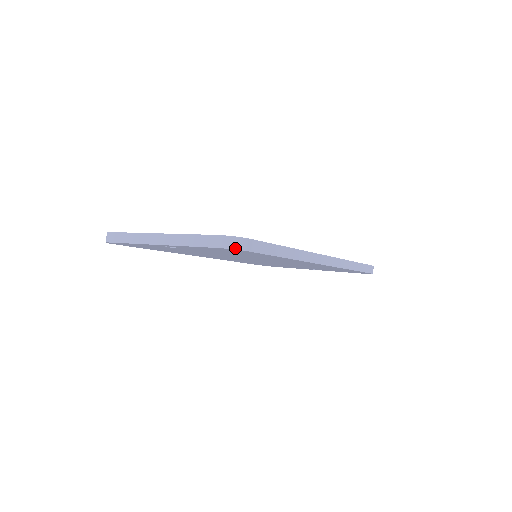
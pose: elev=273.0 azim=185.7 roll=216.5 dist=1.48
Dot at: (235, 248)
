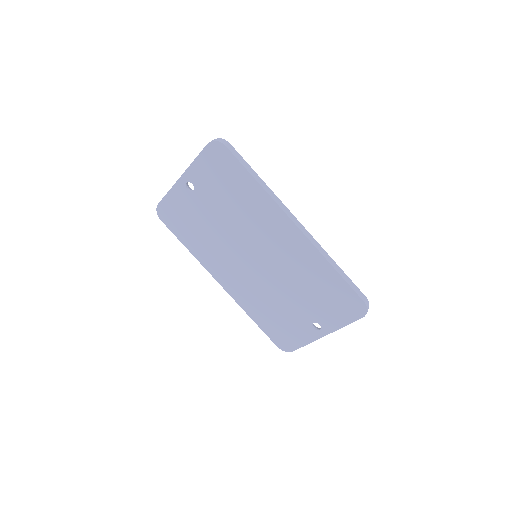
Dot at: (218, 141)
